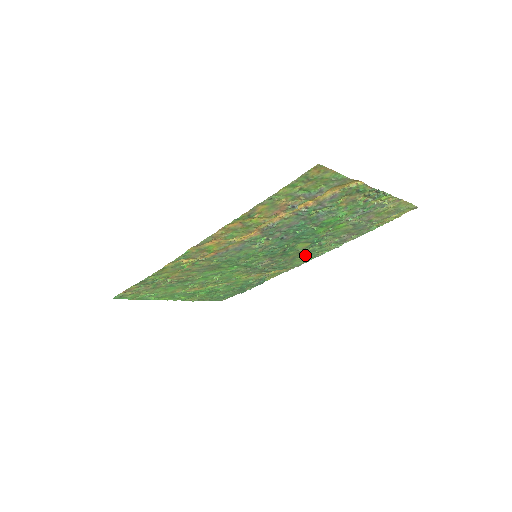
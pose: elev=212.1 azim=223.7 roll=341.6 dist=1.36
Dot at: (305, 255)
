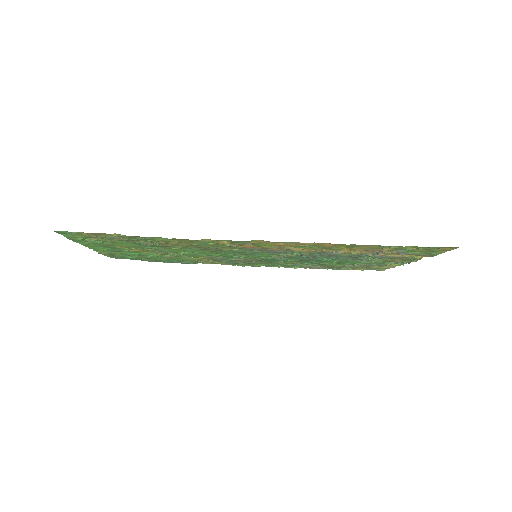
Dot at: (269, 264)
